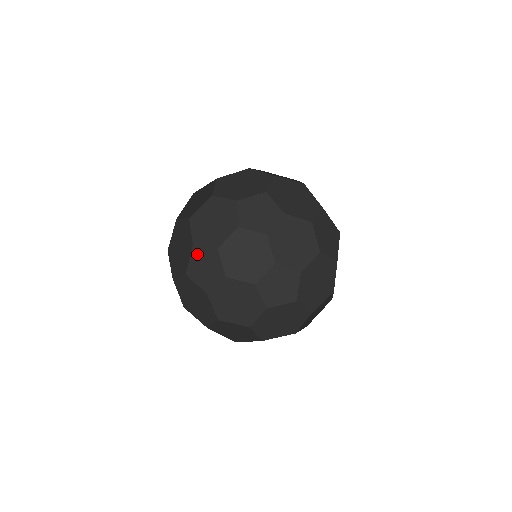
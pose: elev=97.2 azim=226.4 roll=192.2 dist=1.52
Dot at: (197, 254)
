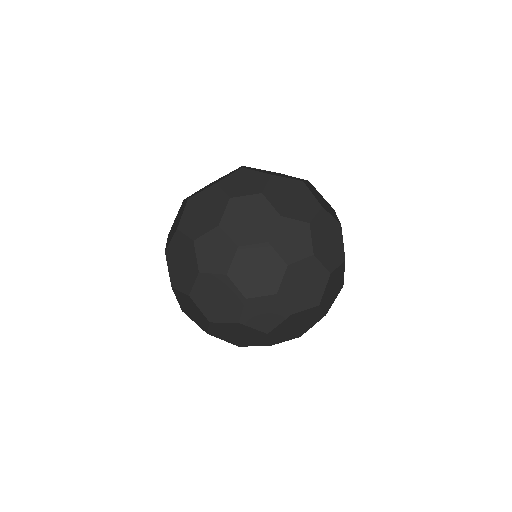
Dot at: (178, 296)
